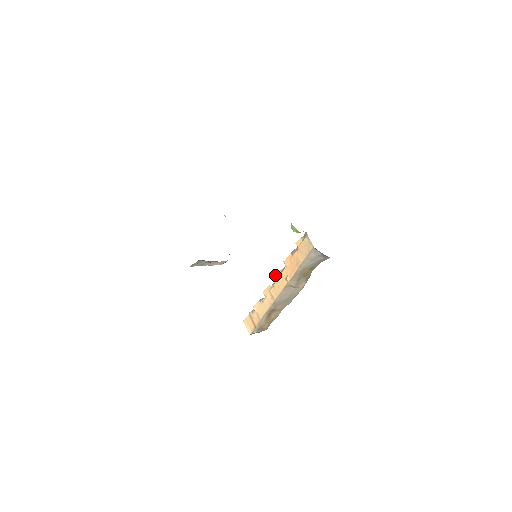
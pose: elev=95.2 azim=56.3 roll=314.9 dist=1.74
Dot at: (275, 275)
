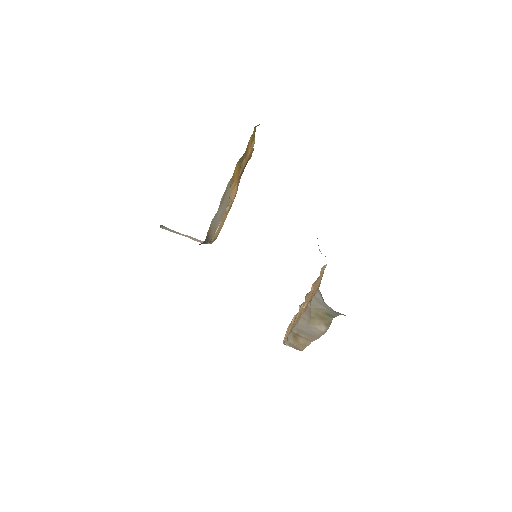
Dot at: (307, 294)
